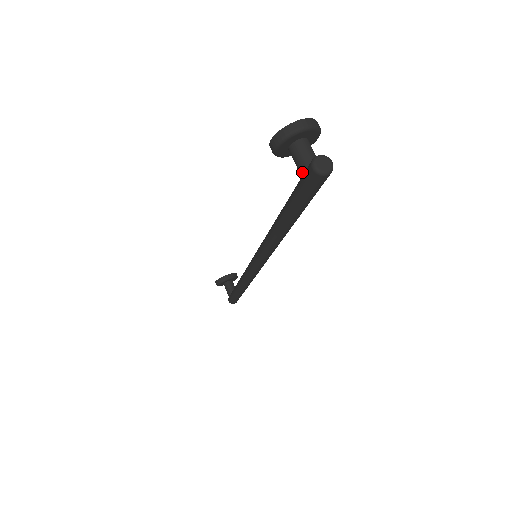
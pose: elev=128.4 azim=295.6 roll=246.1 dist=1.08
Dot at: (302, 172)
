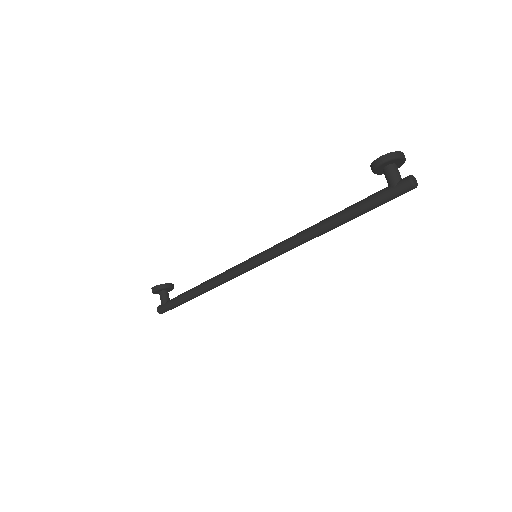
Dot at: (395, 182)
